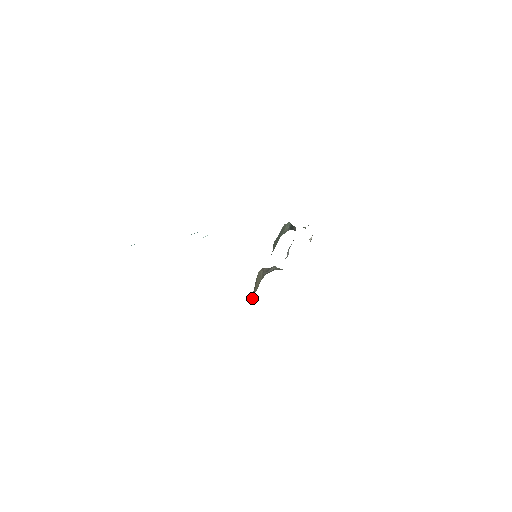
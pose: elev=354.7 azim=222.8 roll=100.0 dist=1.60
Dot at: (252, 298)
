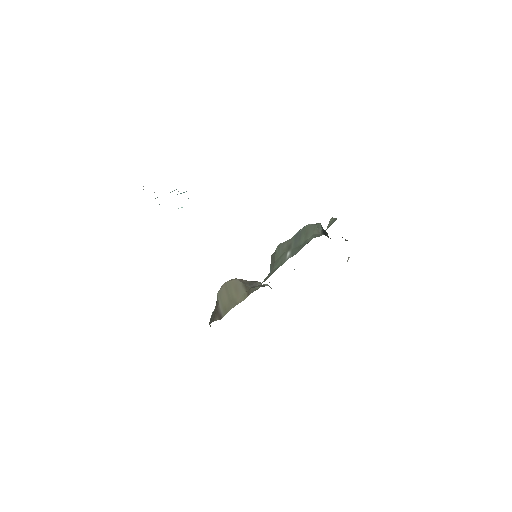
Dot at: (226, 312)
